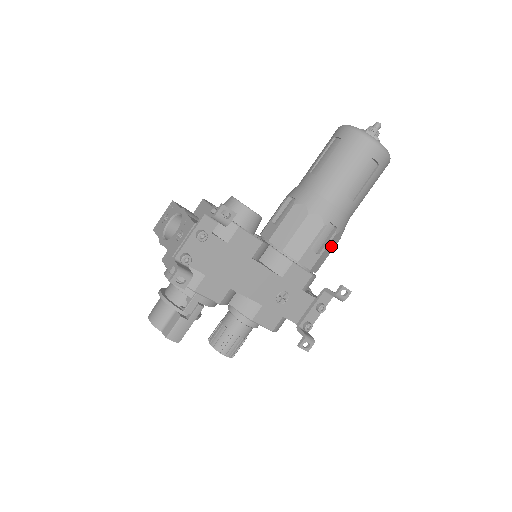
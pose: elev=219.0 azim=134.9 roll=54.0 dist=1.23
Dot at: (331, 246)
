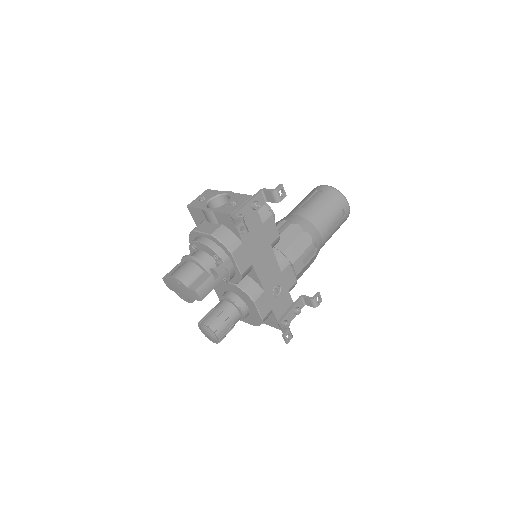
Dot at: (309, 264)
